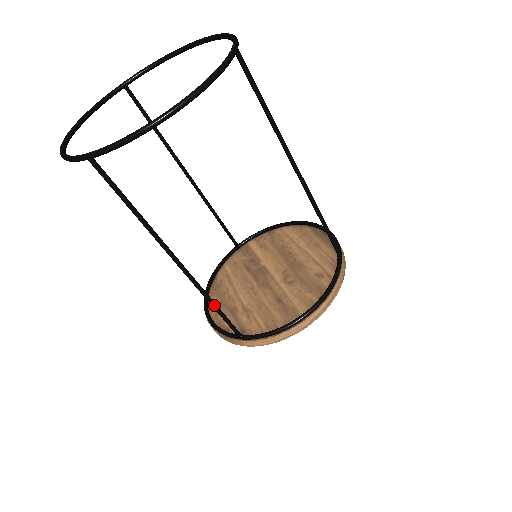
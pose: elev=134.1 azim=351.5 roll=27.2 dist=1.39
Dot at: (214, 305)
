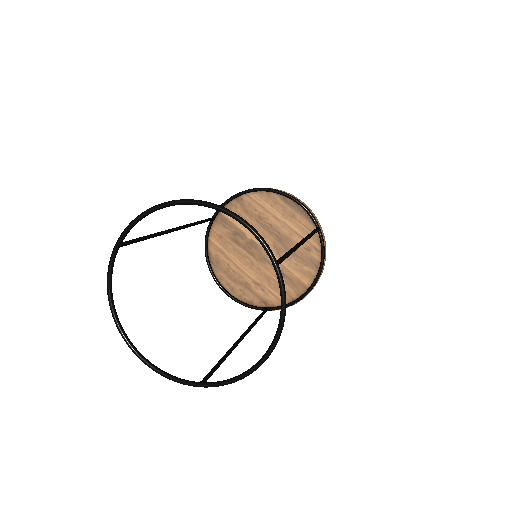
Dot at: occluded
